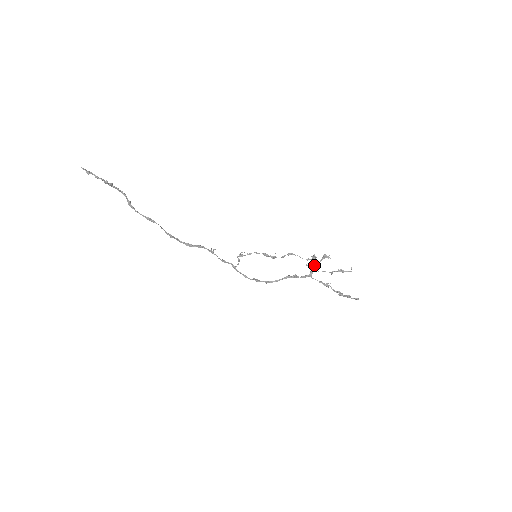
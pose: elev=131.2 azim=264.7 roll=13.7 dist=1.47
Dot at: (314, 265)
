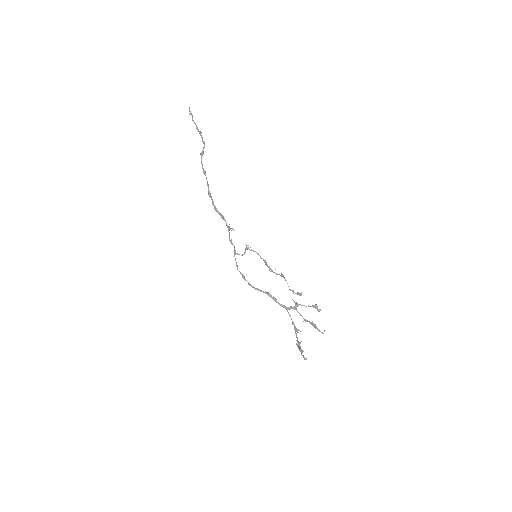
Dot at: (298, 304)
